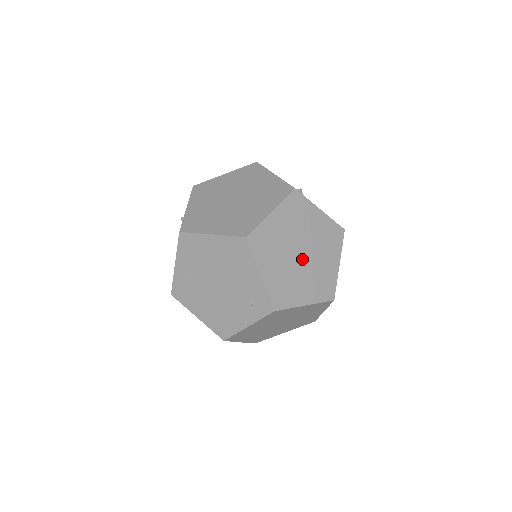
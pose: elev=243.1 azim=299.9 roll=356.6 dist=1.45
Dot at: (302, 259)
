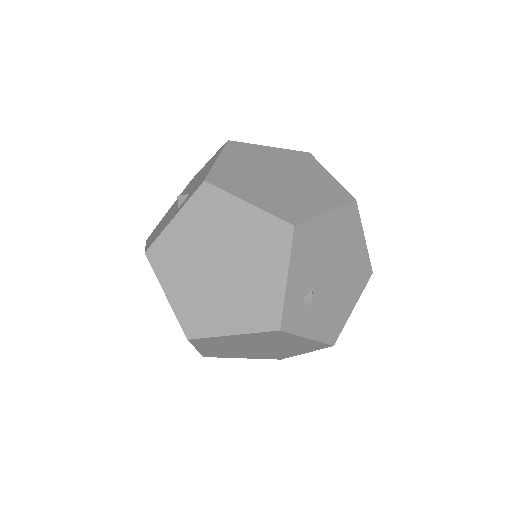
Dot at: (257, 349)
